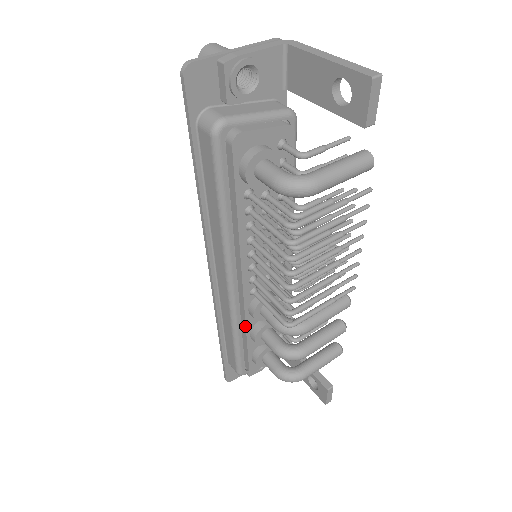
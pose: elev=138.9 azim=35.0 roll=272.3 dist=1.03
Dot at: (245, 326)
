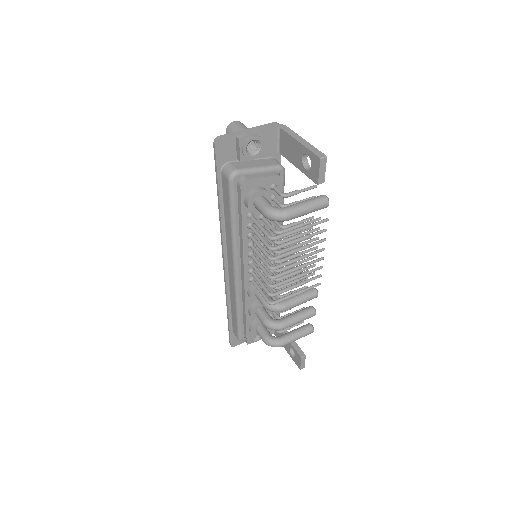
Dot at: (245, 303)
